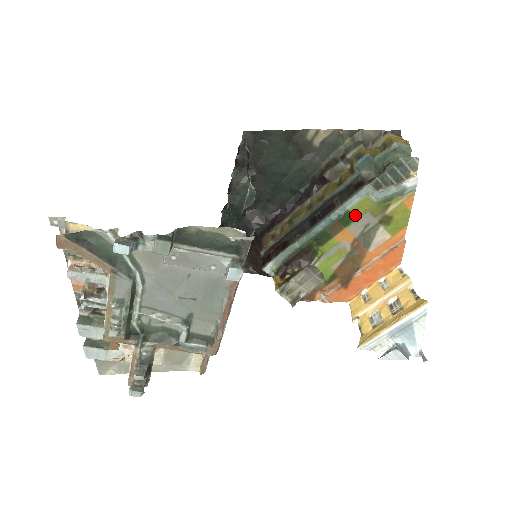
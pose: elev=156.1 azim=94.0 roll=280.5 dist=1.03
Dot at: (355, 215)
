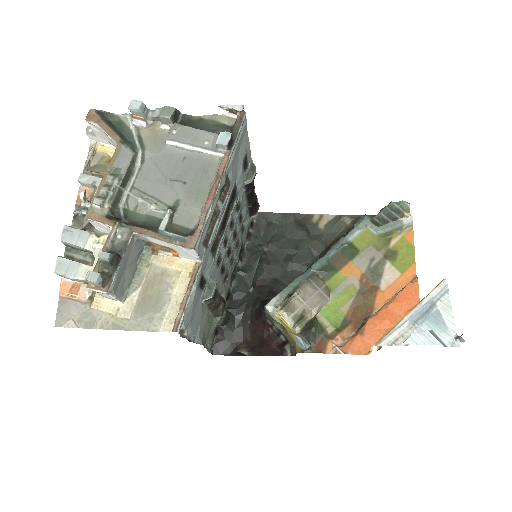
Dot at: (358, 248)
